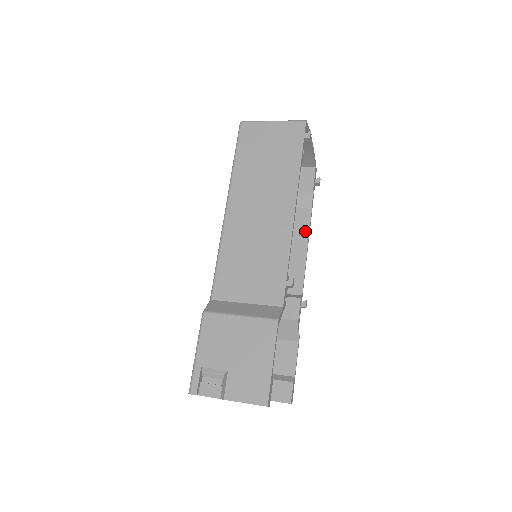
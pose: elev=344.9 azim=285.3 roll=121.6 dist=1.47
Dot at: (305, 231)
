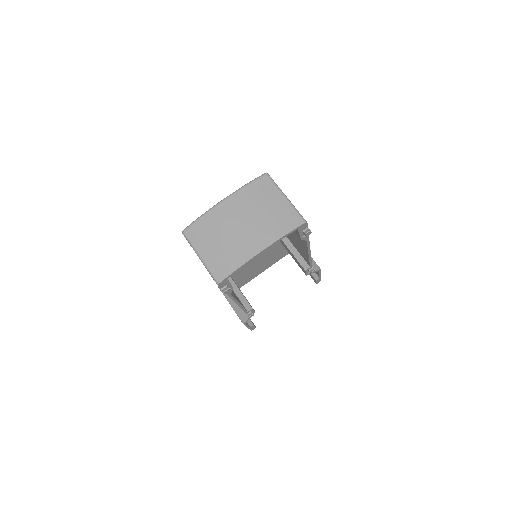
Dot at: (305, 246)
